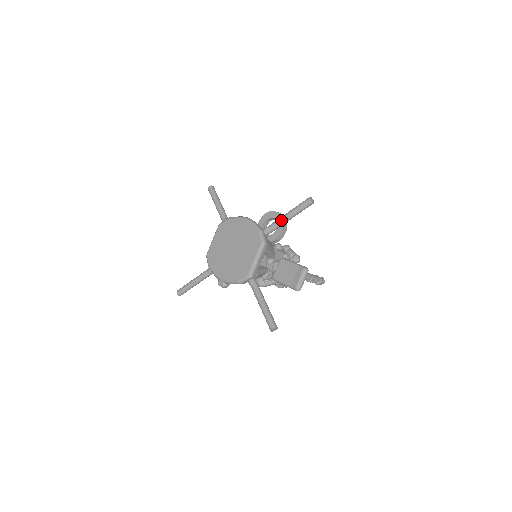
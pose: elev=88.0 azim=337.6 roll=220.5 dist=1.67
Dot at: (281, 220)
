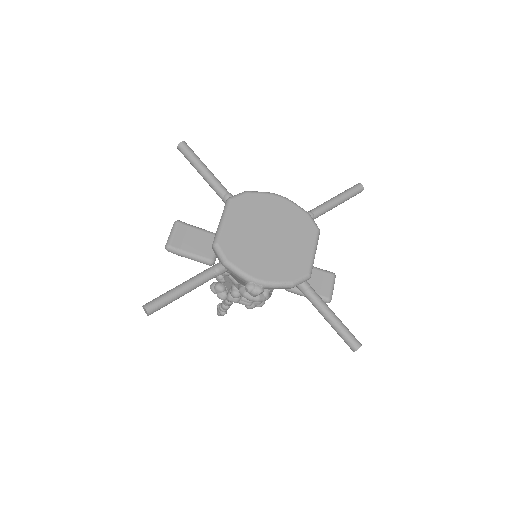
Dot at: (330, 205)
